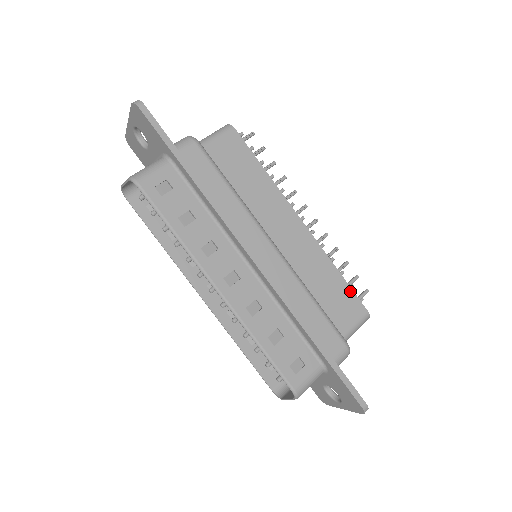
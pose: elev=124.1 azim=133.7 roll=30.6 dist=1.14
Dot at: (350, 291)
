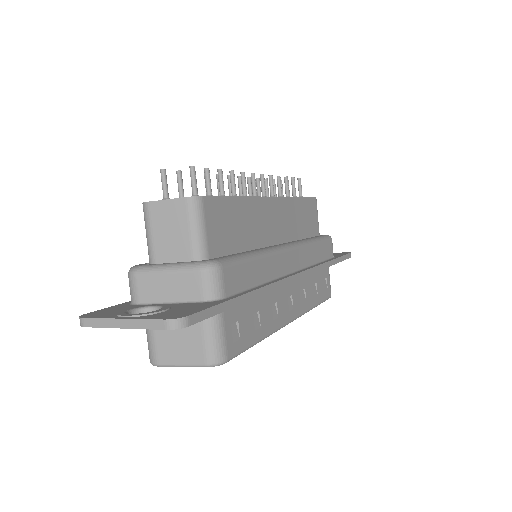
Dot at: (307, 200)
